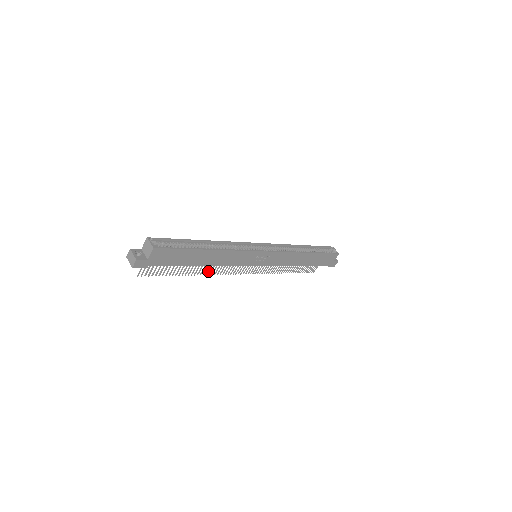
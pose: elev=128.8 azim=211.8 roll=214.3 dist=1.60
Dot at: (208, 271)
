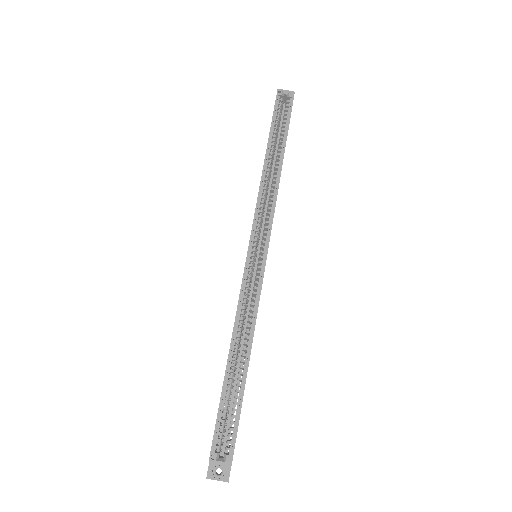
Dot at: occluded
